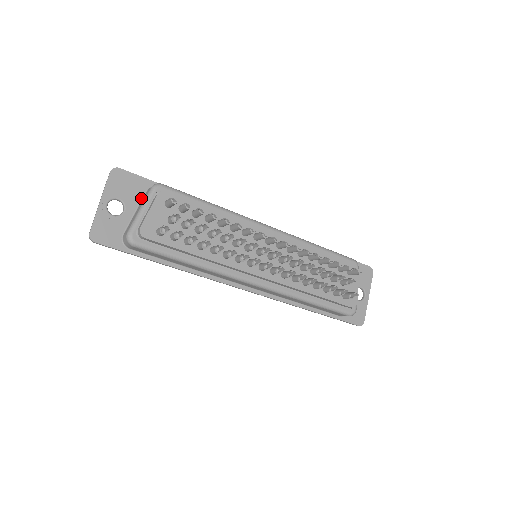
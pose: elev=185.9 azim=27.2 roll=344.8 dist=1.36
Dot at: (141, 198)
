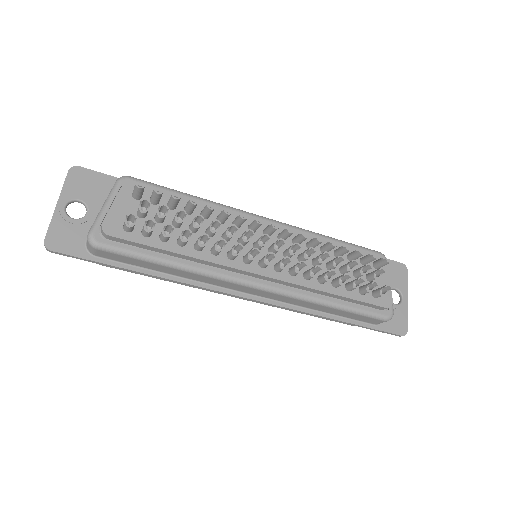
Dot at: occluded
